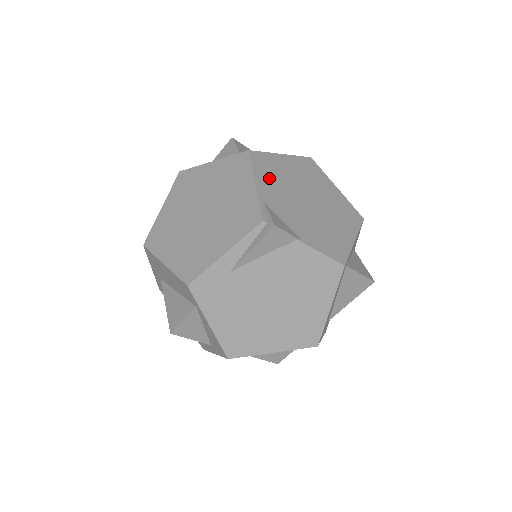
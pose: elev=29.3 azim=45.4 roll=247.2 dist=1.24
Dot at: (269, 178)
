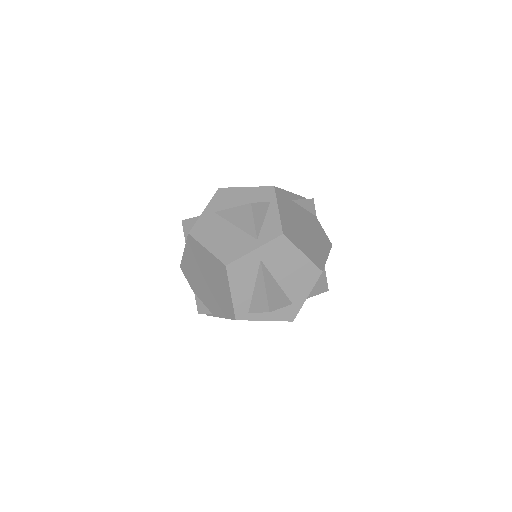
Dot at: occluded
